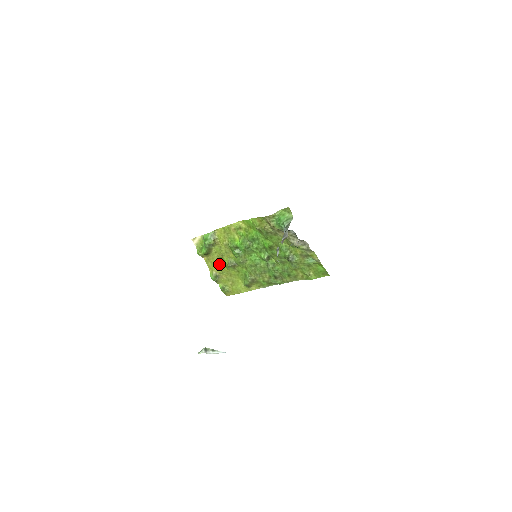
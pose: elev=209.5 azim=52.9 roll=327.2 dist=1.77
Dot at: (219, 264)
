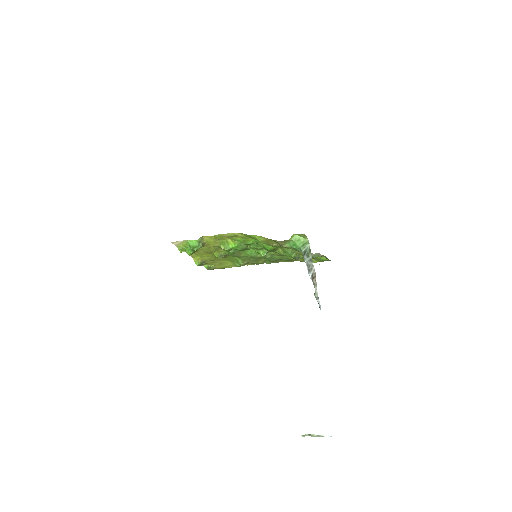
Dot at: (205, 255)
